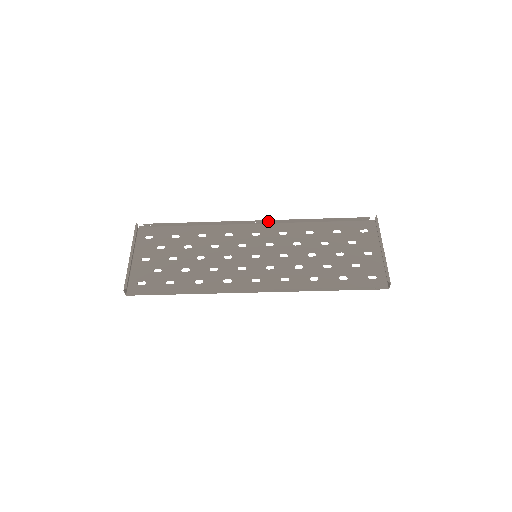
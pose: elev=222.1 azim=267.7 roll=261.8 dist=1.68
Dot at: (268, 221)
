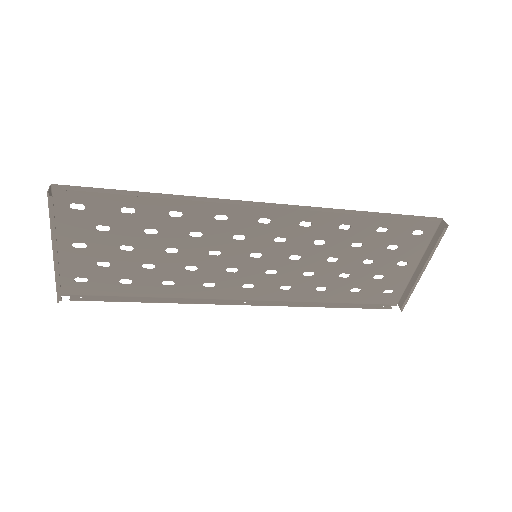
Dot at: (290, 208)
